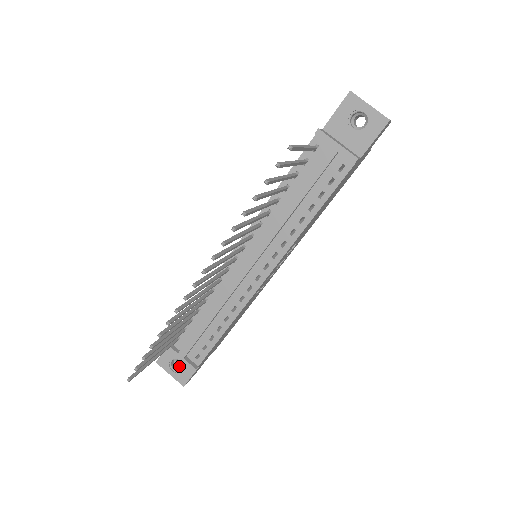
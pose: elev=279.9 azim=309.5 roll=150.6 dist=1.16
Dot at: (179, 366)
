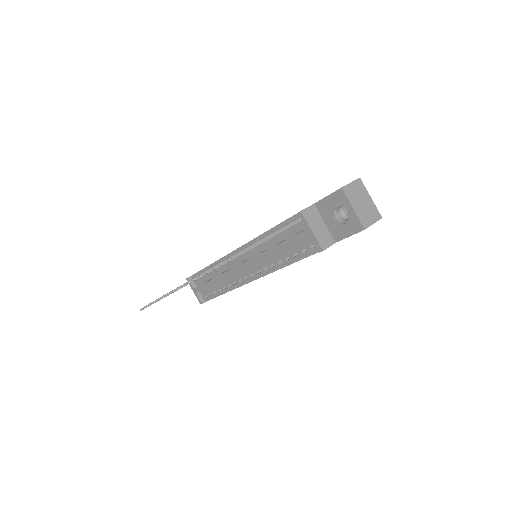
Dot at: occluded
